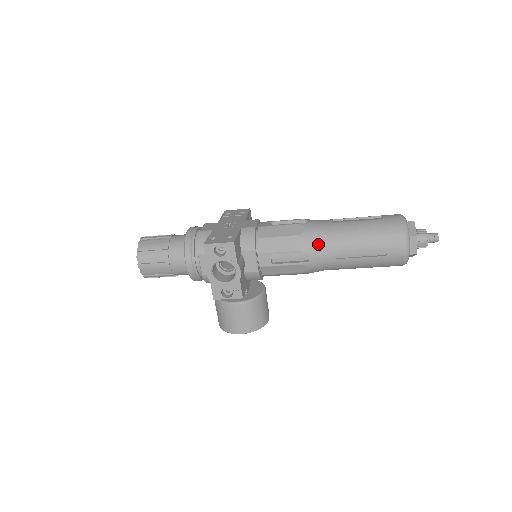
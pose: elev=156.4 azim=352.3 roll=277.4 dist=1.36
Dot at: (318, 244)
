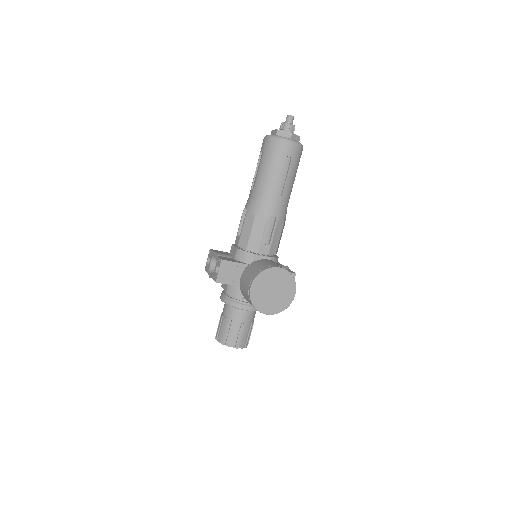
Dot at: occluded
